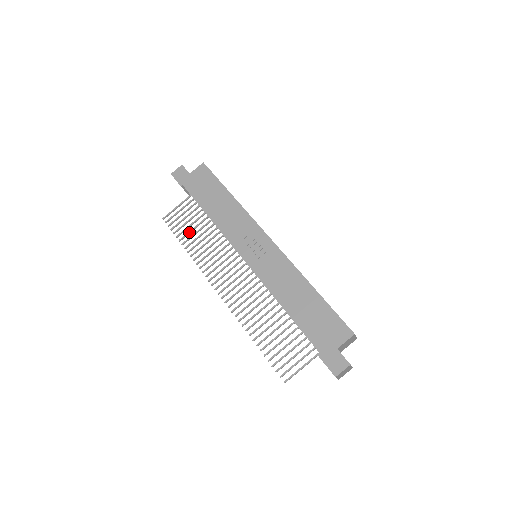
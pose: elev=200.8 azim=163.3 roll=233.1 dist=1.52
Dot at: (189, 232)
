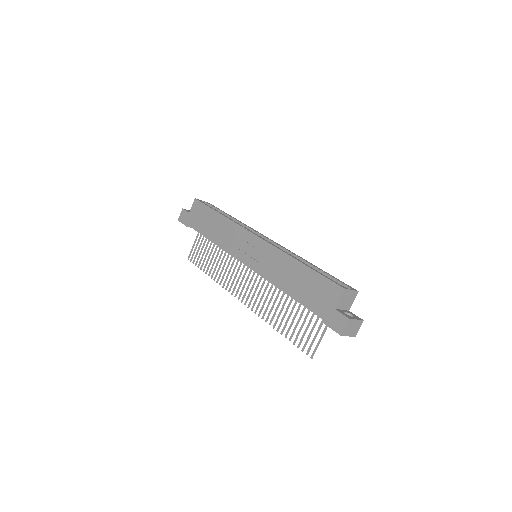
Dot at: (207, 260)
